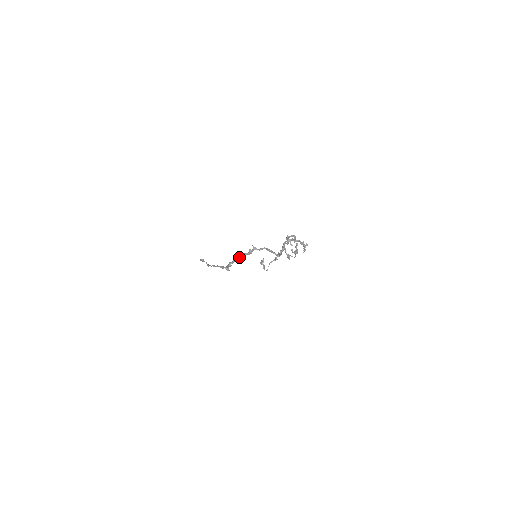
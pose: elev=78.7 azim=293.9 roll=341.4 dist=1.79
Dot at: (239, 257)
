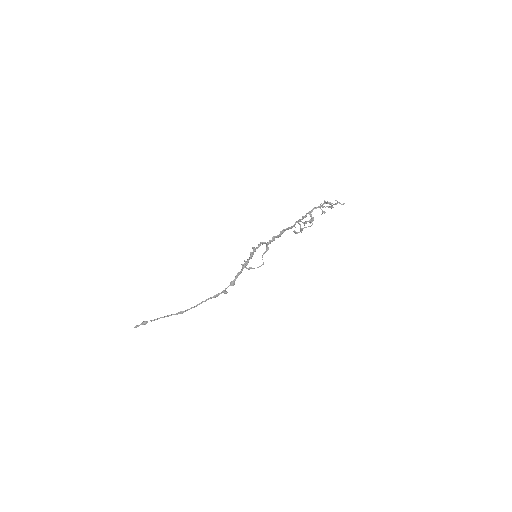
Dot at: (244, 267)
